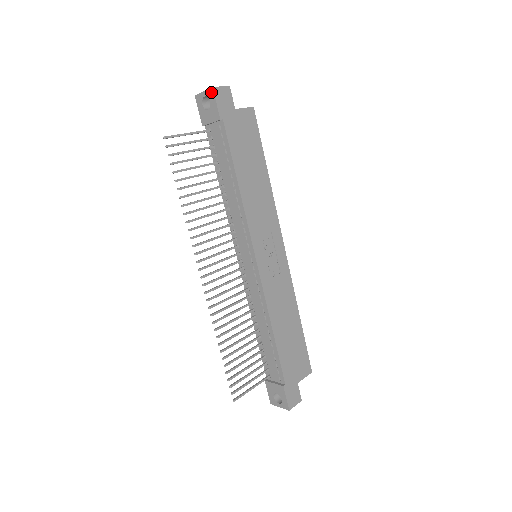
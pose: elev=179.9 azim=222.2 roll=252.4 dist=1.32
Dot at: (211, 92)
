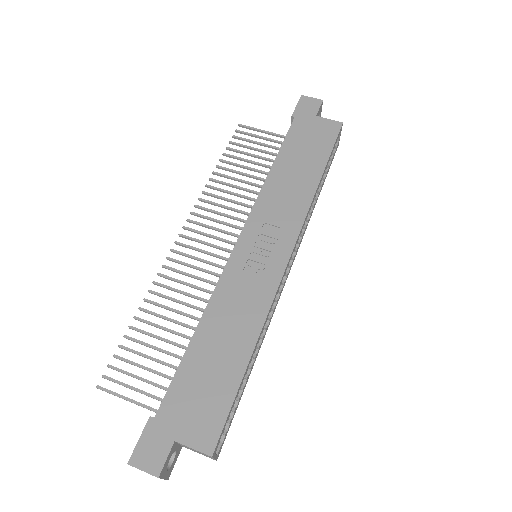
Dot at: (300, 100)
